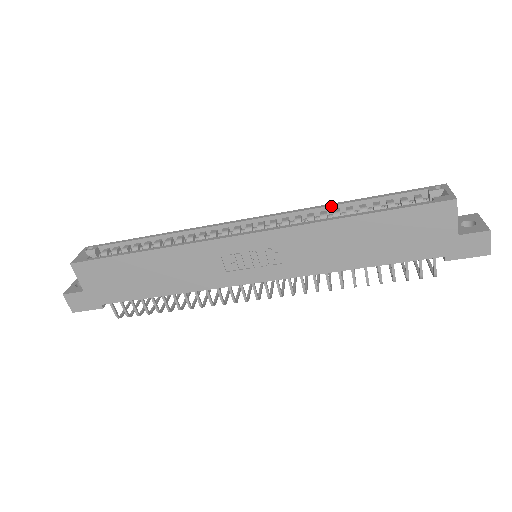
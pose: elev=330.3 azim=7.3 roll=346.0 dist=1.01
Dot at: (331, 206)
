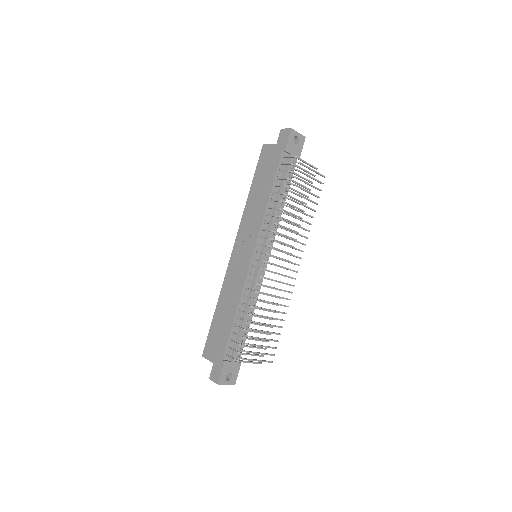
Dot at: occluded
